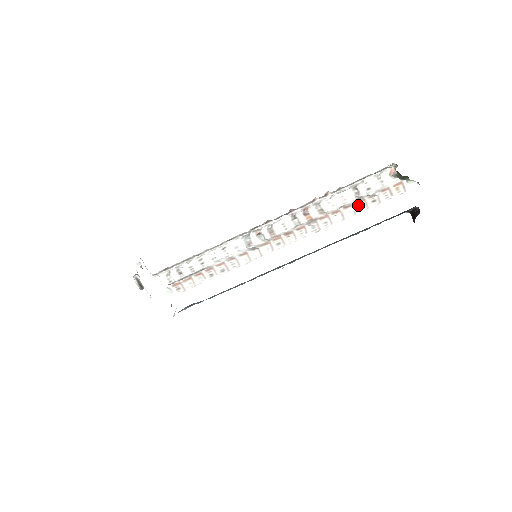
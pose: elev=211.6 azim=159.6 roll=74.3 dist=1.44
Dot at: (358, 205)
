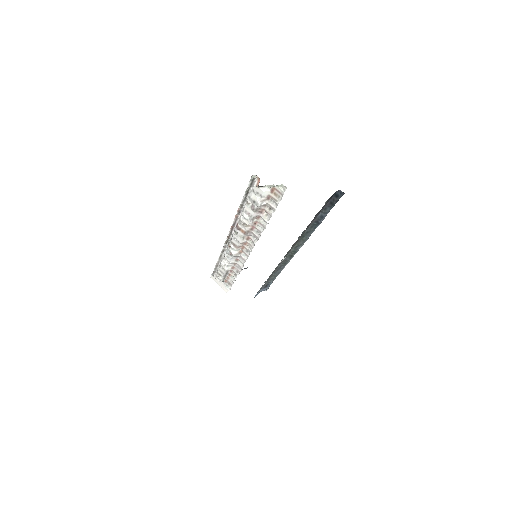
Dot at: (264, 214)
